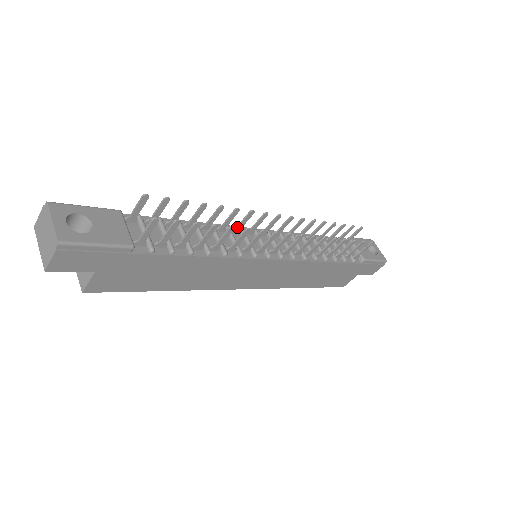
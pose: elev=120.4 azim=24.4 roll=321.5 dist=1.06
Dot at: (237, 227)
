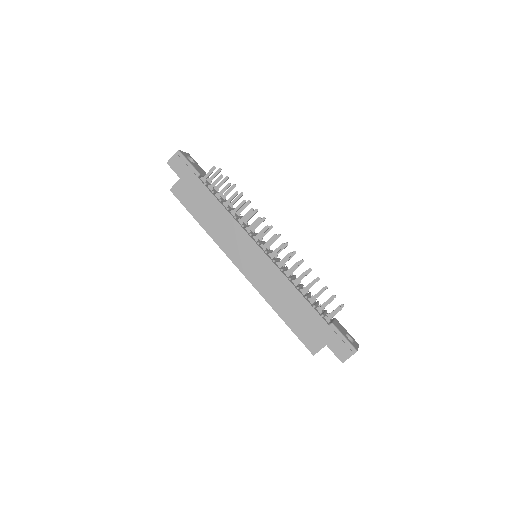
Dot at: (254, 226)
